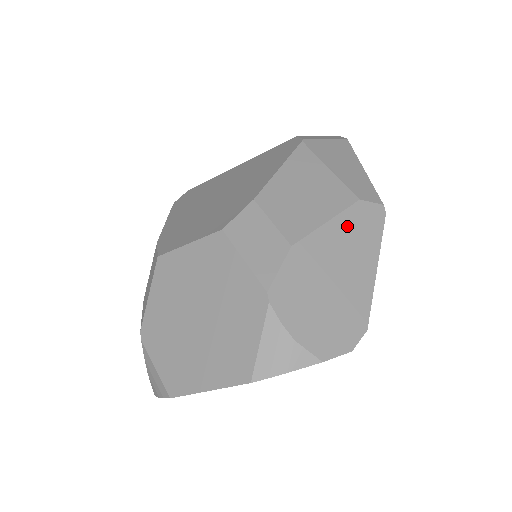
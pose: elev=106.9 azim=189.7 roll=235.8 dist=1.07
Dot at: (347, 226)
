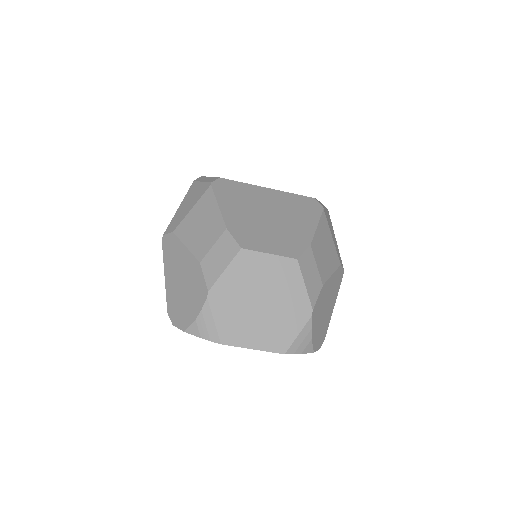
Dot at: (335, 279)
